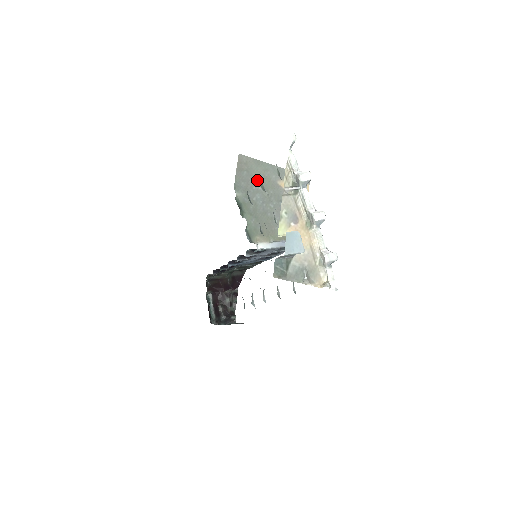
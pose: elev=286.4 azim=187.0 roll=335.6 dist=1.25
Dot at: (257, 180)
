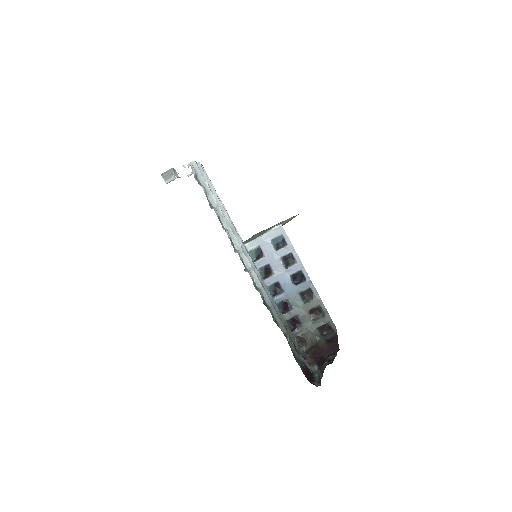
Dot at: occluded
